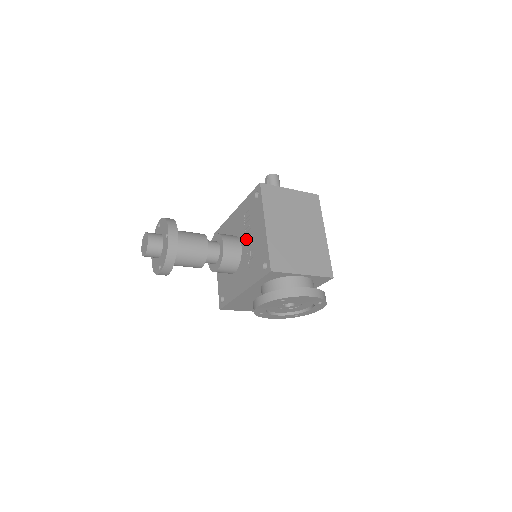
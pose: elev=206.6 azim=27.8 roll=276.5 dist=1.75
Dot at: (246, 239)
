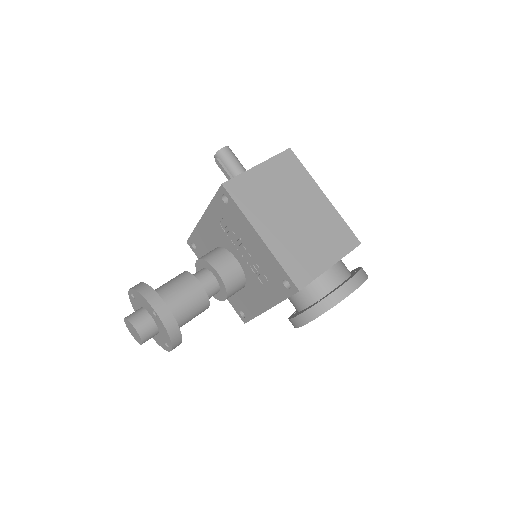
Dot at: (239, 252)
